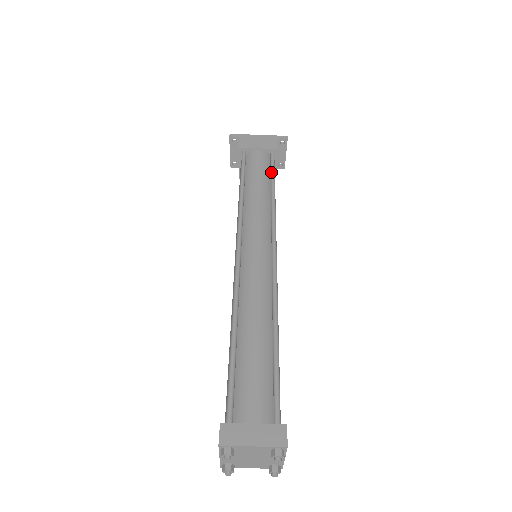
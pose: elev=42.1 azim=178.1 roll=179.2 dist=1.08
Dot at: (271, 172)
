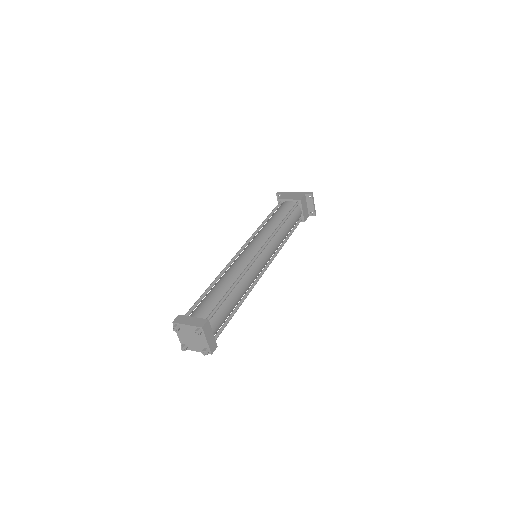
Dot at: (289, 212)
